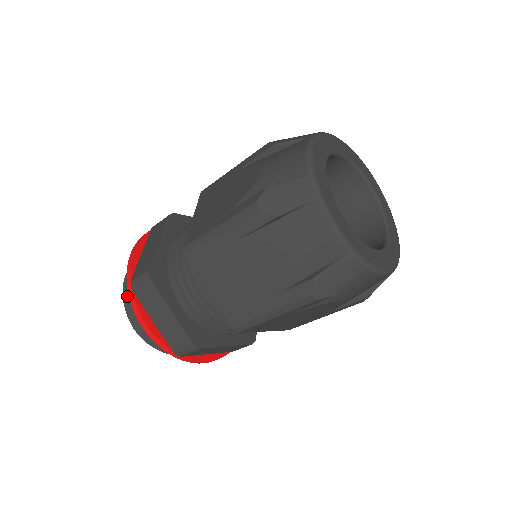
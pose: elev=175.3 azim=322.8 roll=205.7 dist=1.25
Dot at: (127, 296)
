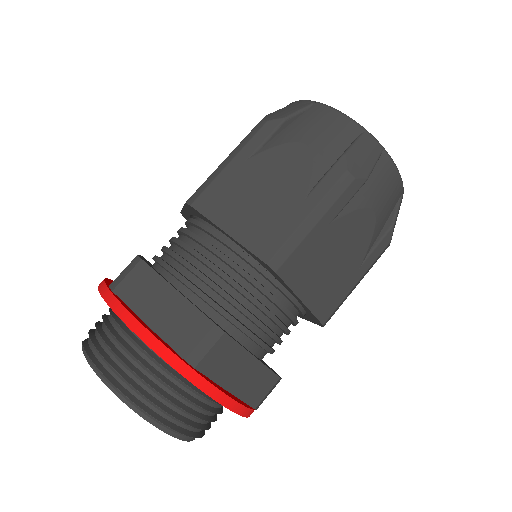
Dot at: (147, 398)
